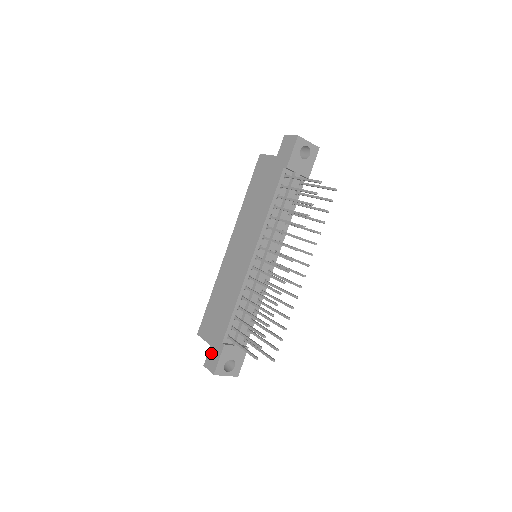
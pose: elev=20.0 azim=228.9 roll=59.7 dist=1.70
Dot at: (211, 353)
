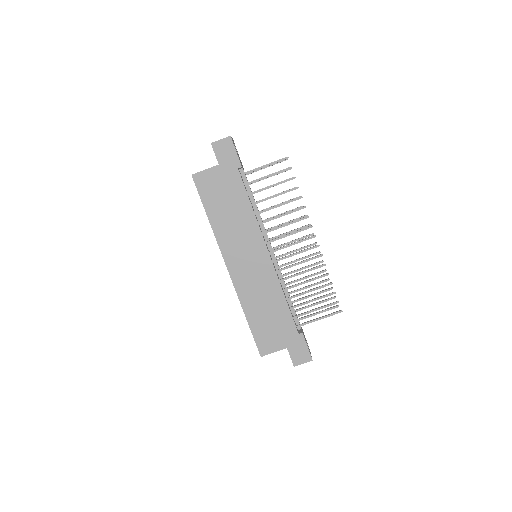
Dot at: (294, 351)
